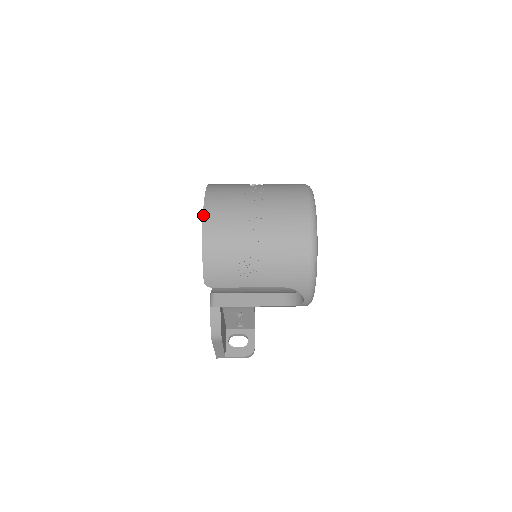
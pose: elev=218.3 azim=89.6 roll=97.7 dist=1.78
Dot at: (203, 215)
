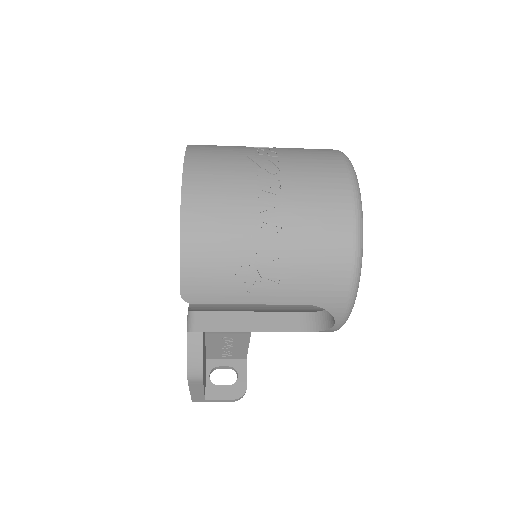
Dot at: (182, 186)
